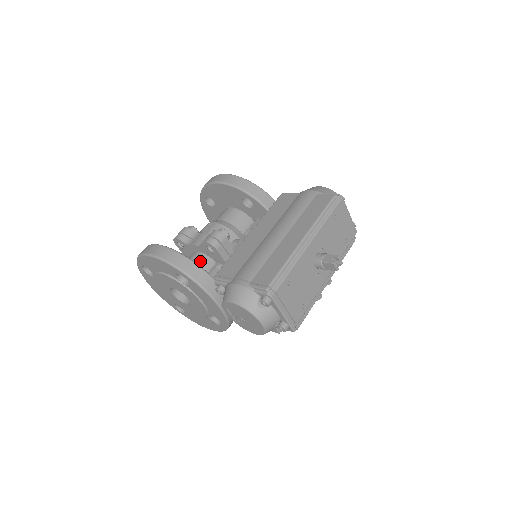
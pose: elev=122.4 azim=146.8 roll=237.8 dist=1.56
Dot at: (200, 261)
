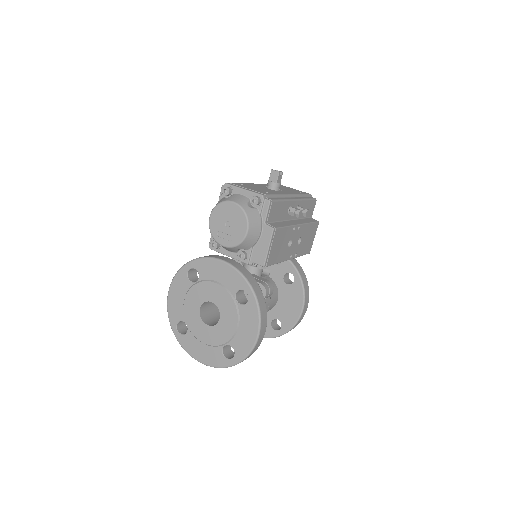
Dot at: occluded
